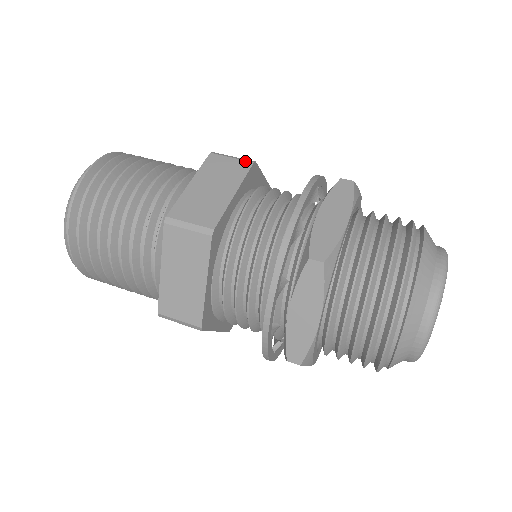
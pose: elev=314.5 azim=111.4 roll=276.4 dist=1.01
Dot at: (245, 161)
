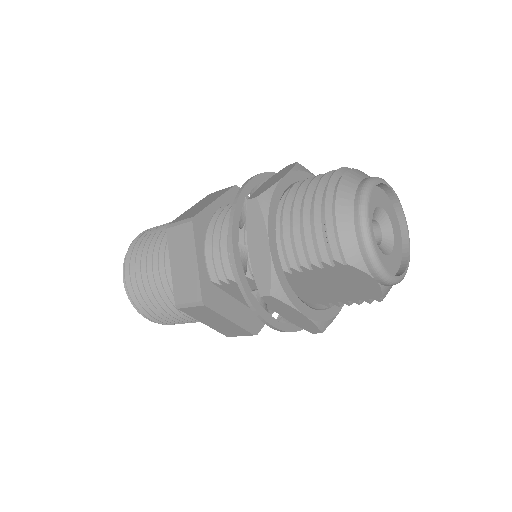
Dot at: occluded
